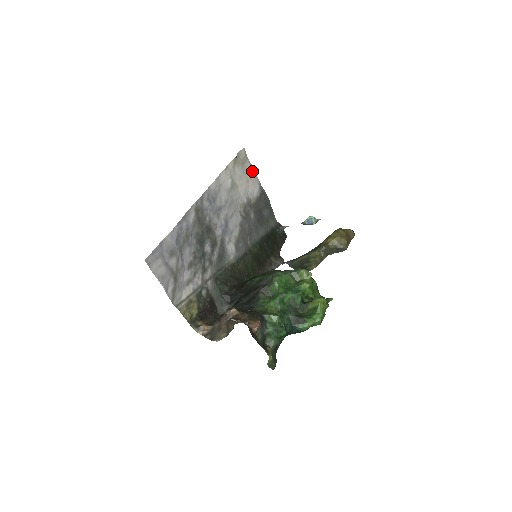
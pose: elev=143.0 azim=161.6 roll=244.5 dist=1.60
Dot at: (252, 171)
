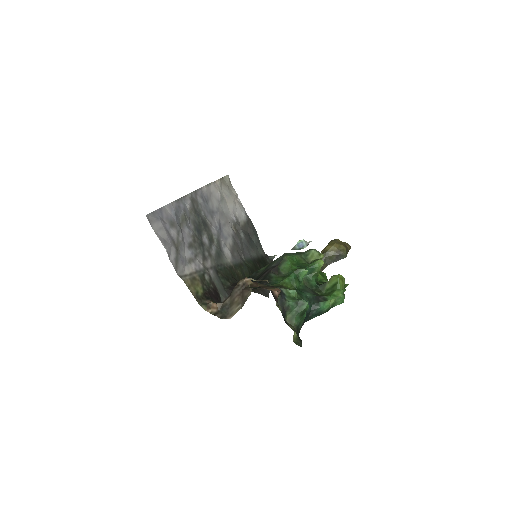
Dot at: (237, 198)
